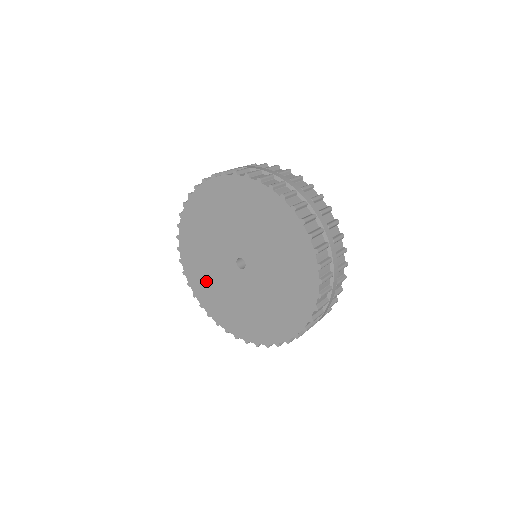
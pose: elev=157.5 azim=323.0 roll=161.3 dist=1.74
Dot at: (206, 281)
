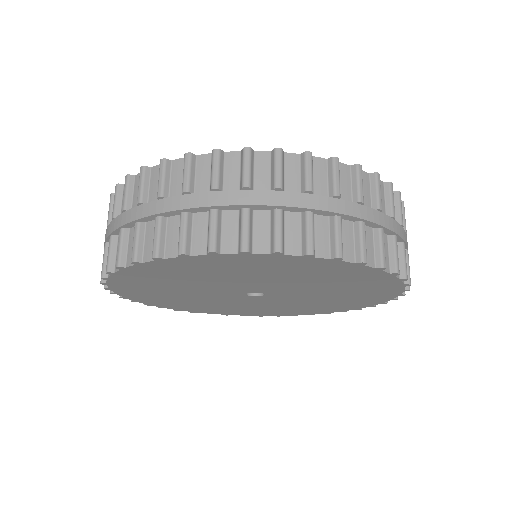
Dot at: (159, 286)
